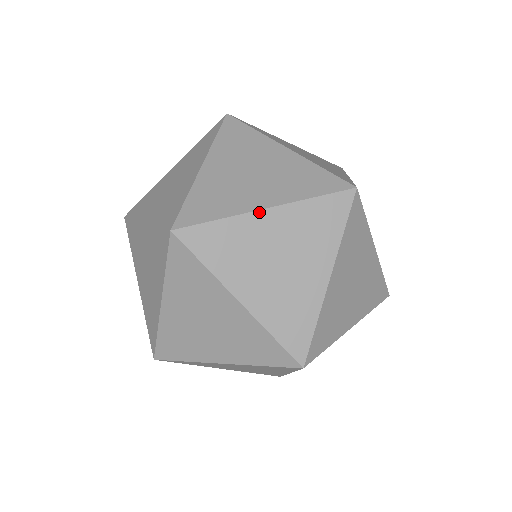
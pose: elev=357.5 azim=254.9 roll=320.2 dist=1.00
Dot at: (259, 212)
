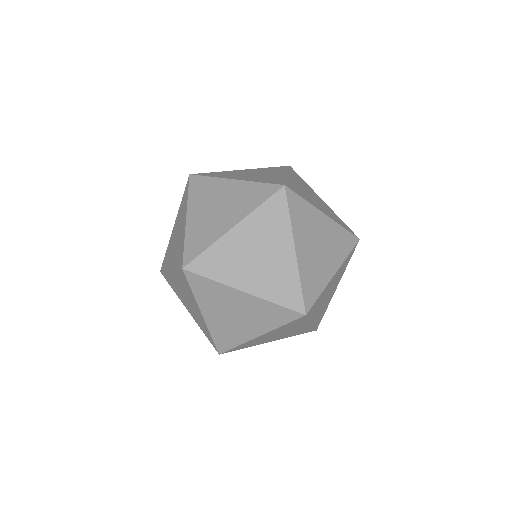
Dot at: (332, 278)
